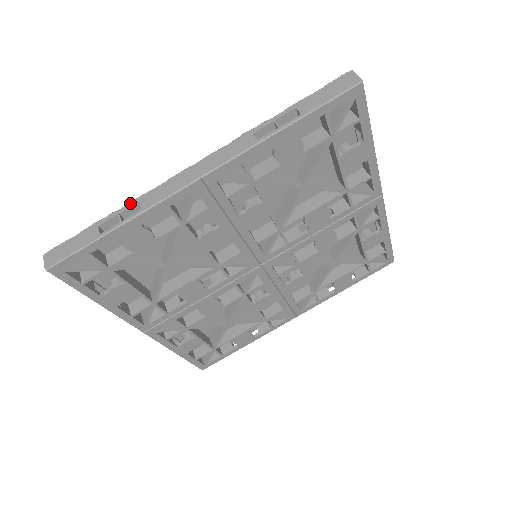
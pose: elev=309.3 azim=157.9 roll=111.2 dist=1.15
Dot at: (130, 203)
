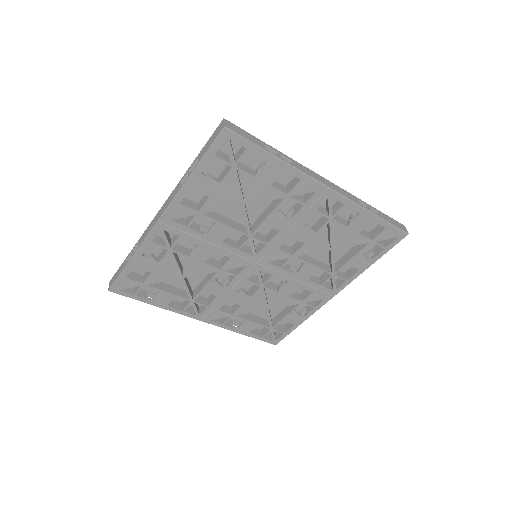
Dot at: (136, 243)
